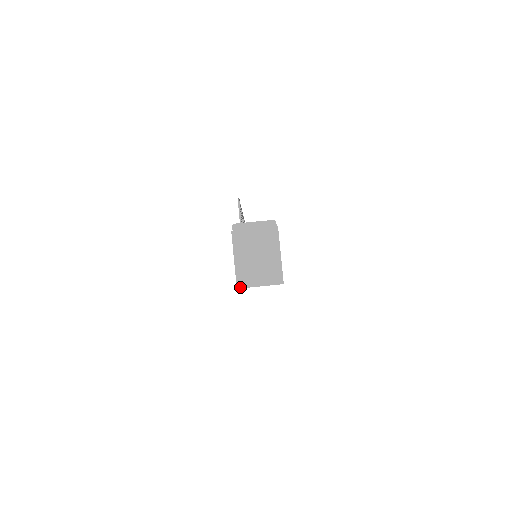
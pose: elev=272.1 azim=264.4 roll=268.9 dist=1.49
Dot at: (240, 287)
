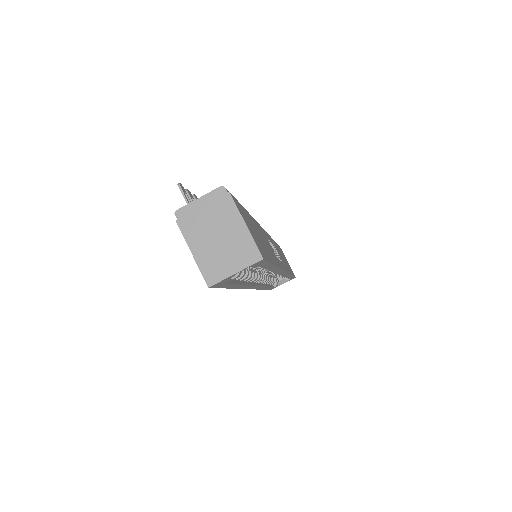
Dot at: (211, 284)
